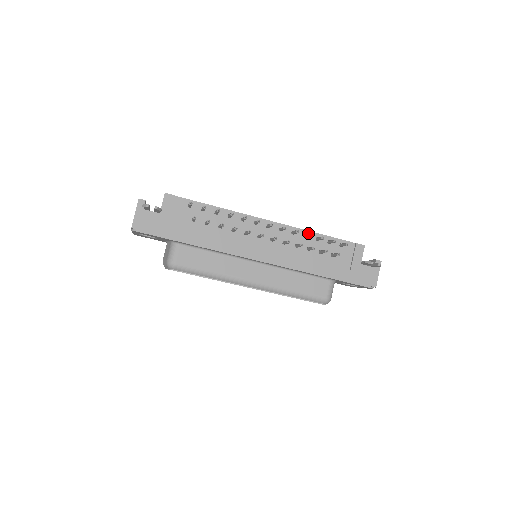
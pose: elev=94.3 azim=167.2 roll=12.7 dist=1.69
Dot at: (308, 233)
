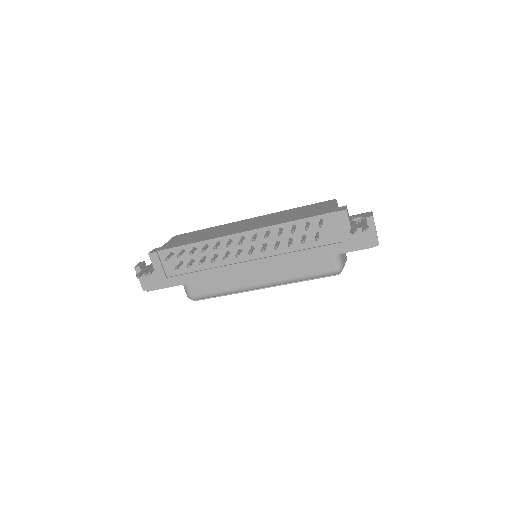
Dot at: (283, 226)
